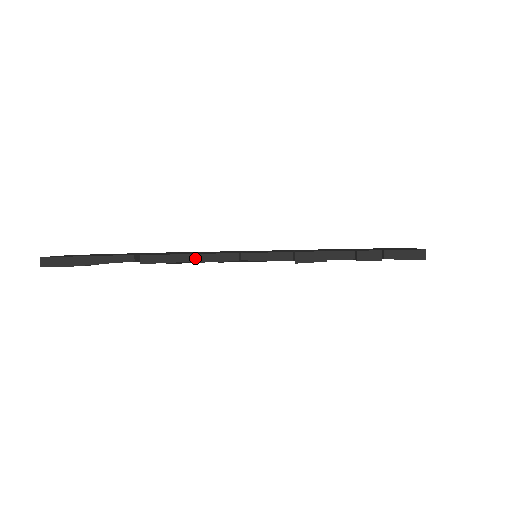
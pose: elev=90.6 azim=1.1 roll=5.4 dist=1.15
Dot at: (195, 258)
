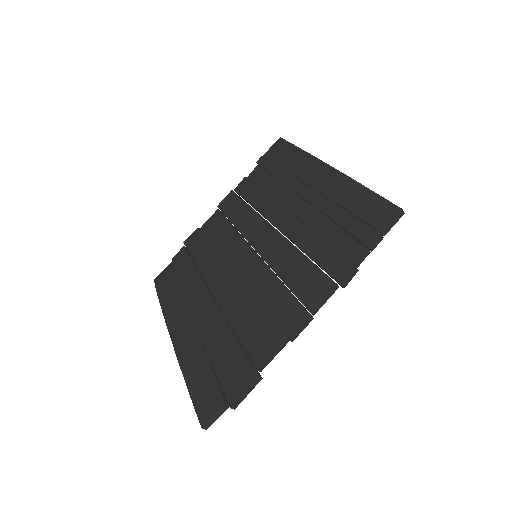
Dot at: (288, 340)
